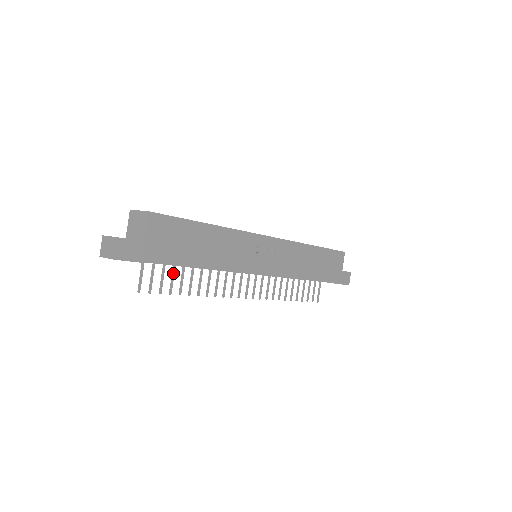
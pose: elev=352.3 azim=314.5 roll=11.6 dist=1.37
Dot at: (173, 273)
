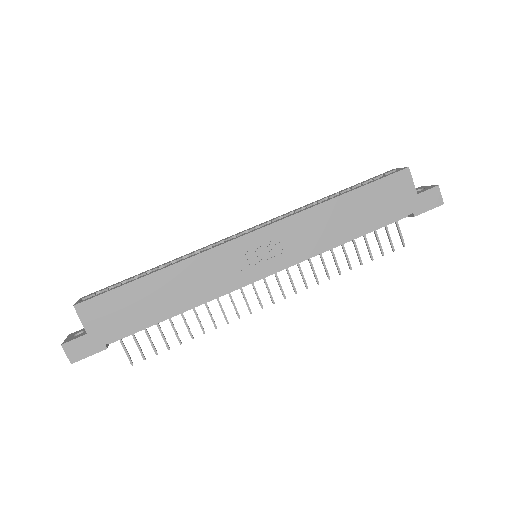
Dot at: (159, 329)
